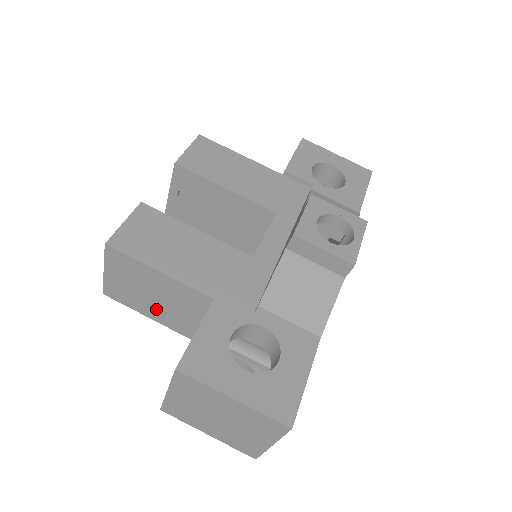
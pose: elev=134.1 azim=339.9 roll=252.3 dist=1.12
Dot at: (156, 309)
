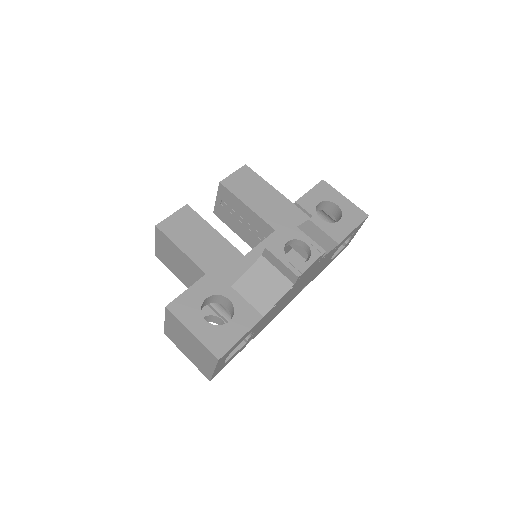
Dot at: (180, 273)
